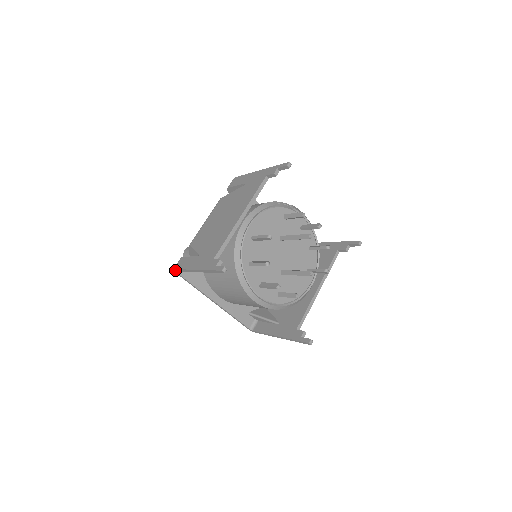
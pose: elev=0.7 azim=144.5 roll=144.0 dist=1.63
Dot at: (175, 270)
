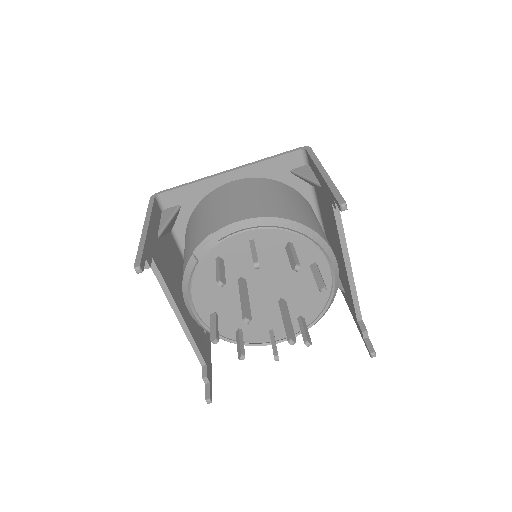
Dot at: occluded
